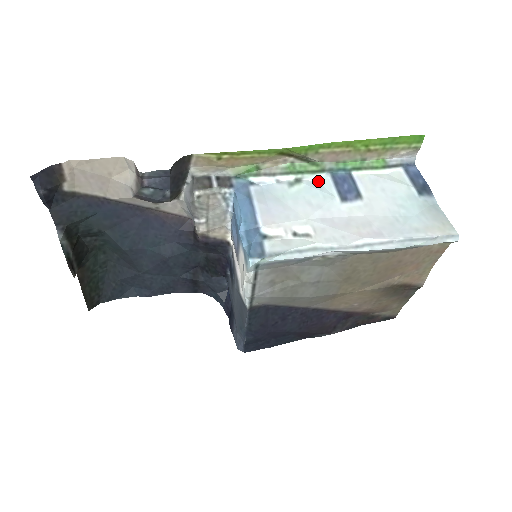
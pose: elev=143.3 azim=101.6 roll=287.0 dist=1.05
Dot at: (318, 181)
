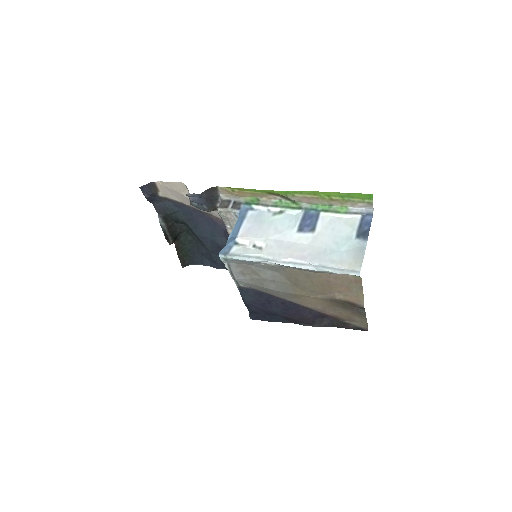
Dot at: (295, 215)
